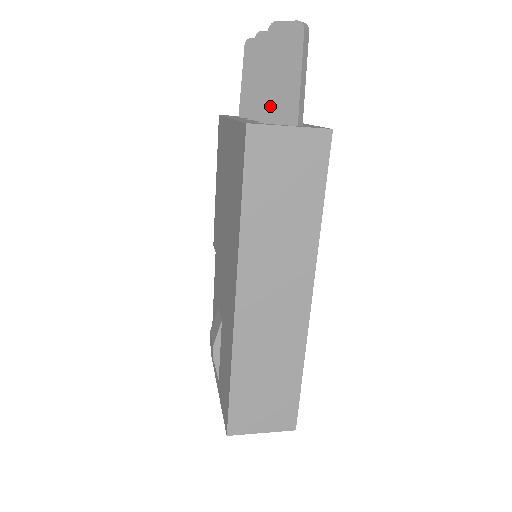
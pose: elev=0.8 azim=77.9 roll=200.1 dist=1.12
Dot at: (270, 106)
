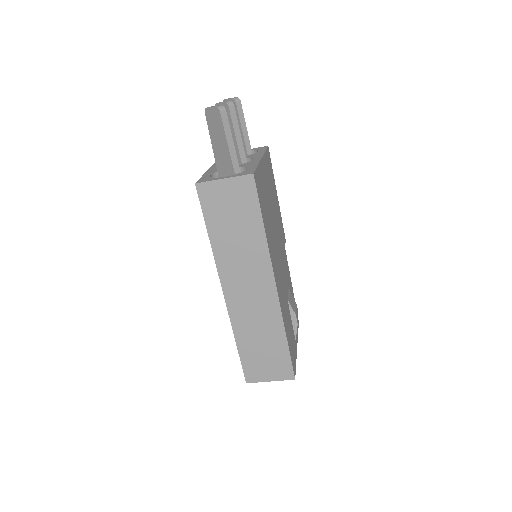
Dot at: (219, 162)
